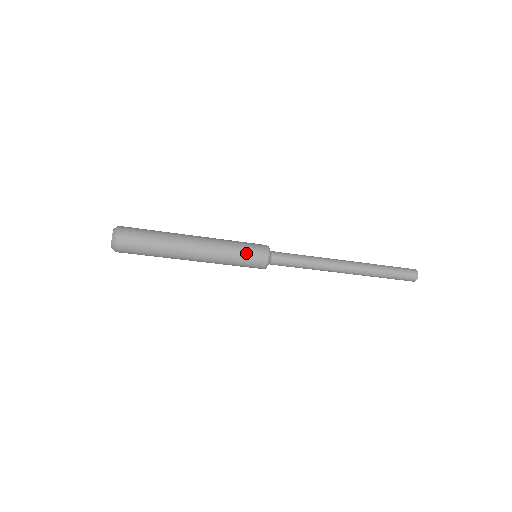
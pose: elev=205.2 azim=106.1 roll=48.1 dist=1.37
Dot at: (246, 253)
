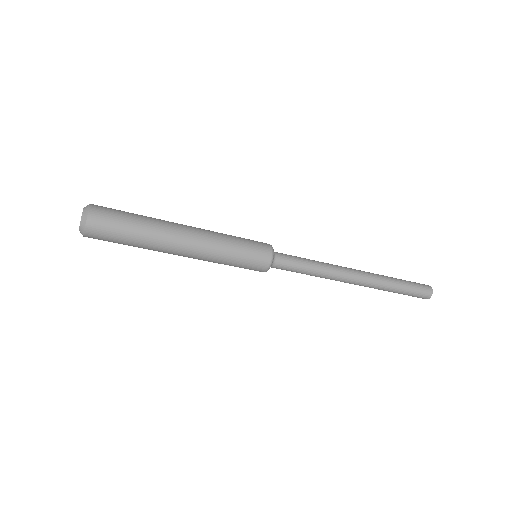
Dot at: (243, 262)
